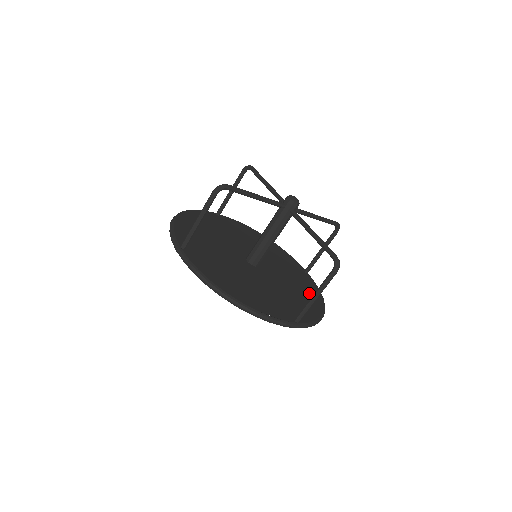
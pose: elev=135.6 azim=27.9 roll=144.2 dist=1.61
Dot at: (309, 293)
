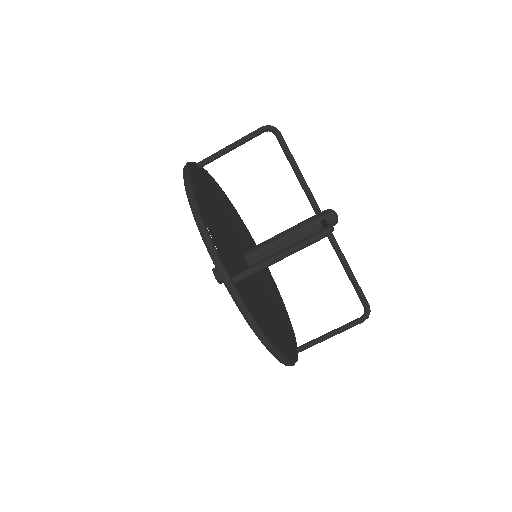
Dot at: (279, 336)
